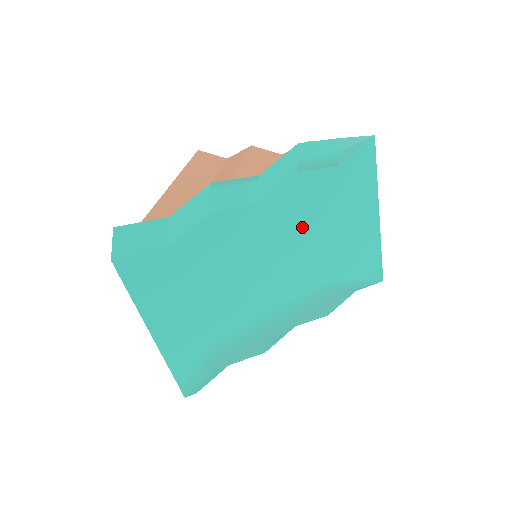
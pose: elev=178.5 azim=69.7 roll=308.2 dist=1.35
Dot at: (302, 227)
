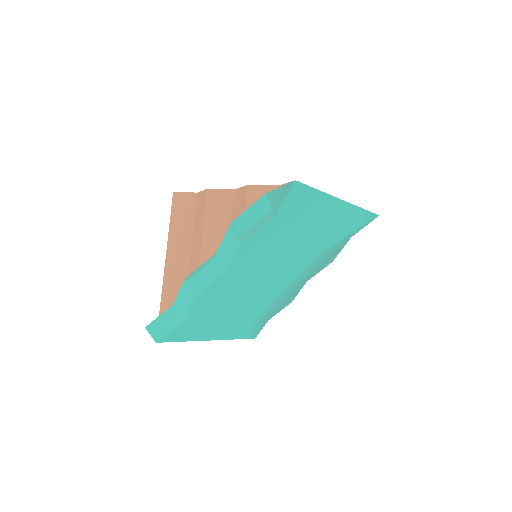
Dot at: (272, 253)
